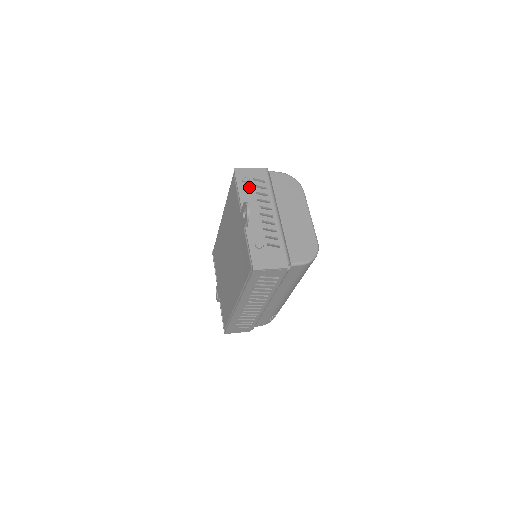
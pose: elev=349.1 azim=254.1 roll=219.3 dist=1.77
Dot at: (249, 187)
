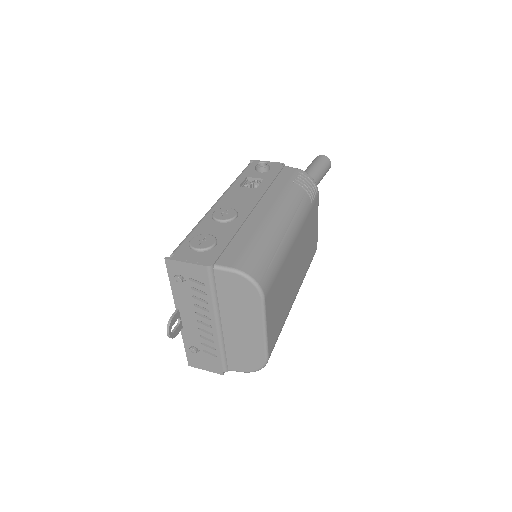
Dot at: (184, 288)
